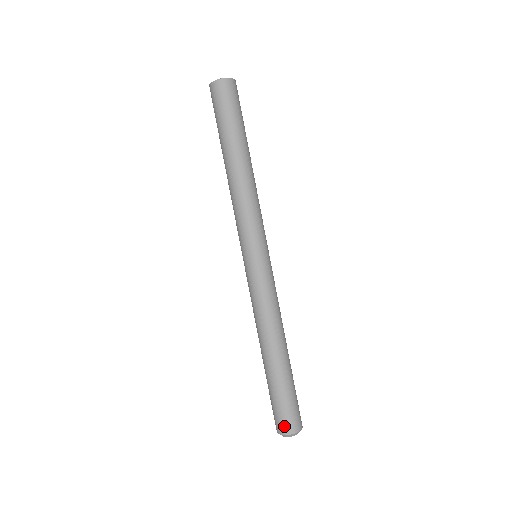
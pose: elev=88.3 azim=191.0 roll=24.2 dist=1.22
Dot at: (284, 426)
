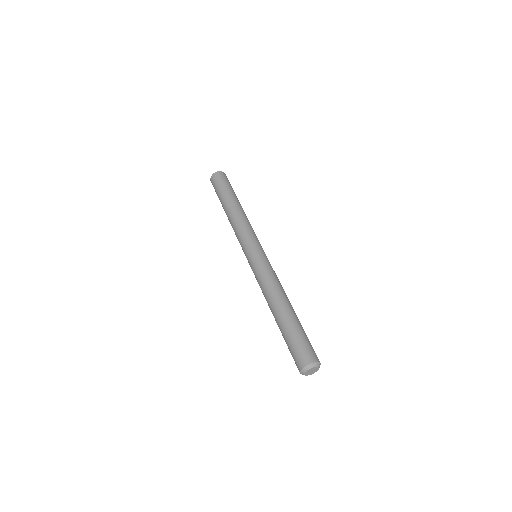
Dot at: (301, 360)
